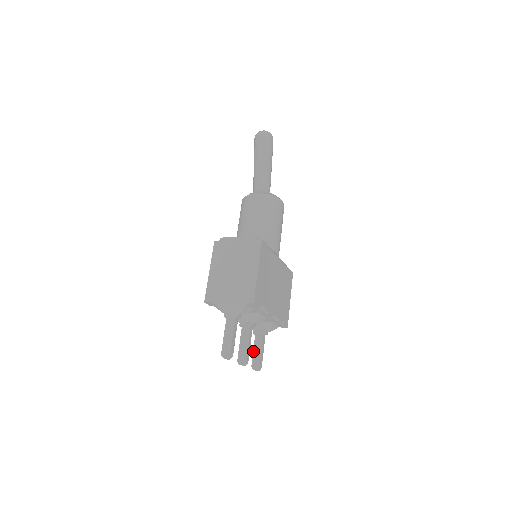
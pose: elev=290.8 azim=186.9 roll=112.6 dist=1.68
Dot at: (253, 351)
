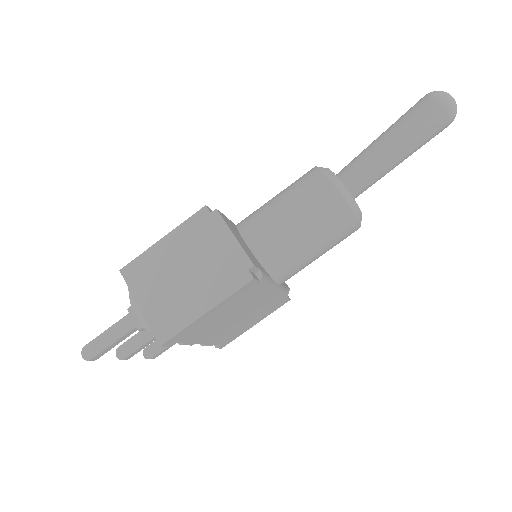
Dot at: occluded
